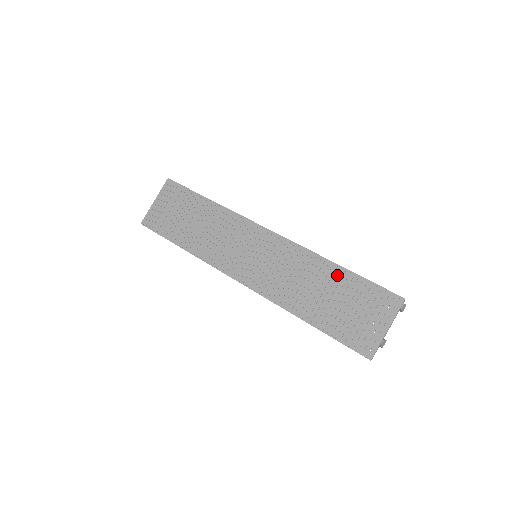
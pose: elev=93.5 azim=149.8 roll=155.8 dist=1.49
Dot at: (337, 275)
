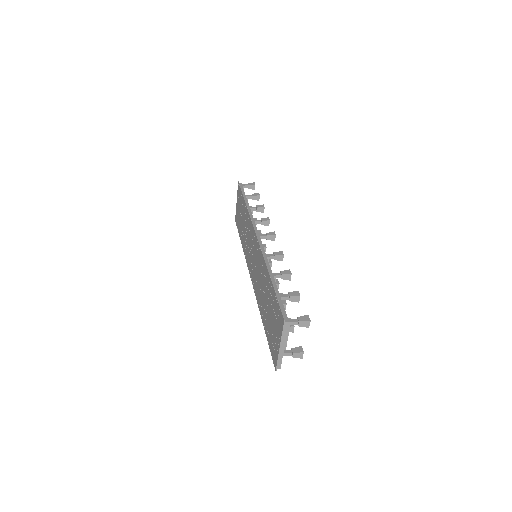
Dot at: (269, 285)
